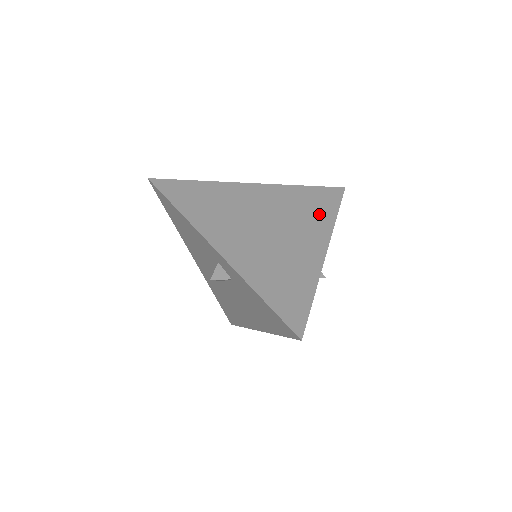
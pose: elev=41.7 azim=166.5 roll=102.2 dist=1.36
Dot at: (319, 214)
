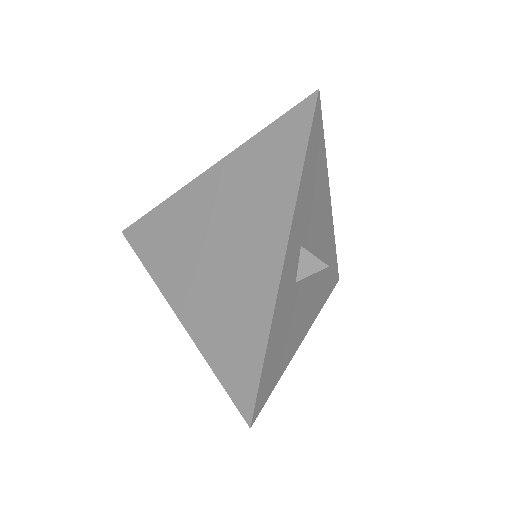
Dot at: (277, 182)
